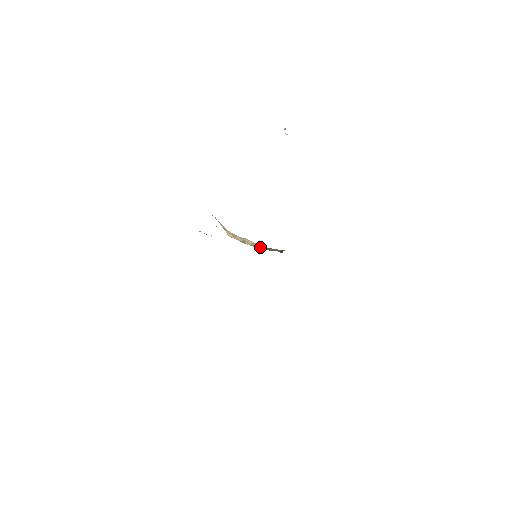
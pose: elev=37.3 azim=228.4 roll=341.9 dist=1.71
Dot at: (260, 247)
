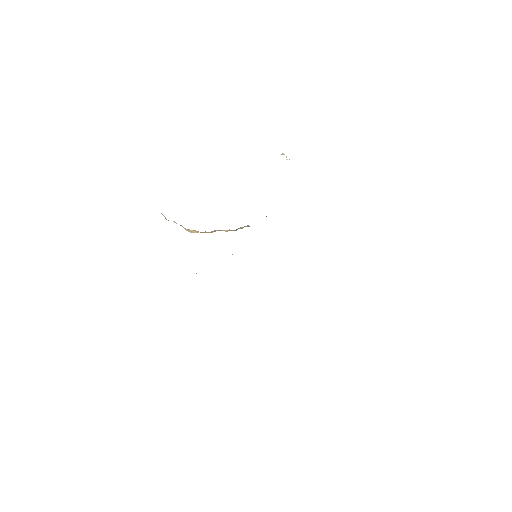
Dot at: occluded
